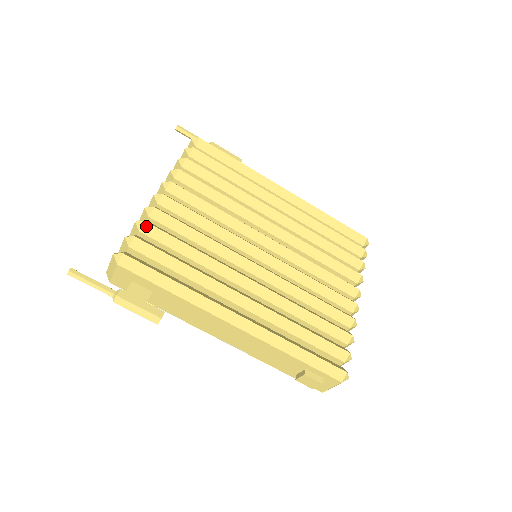
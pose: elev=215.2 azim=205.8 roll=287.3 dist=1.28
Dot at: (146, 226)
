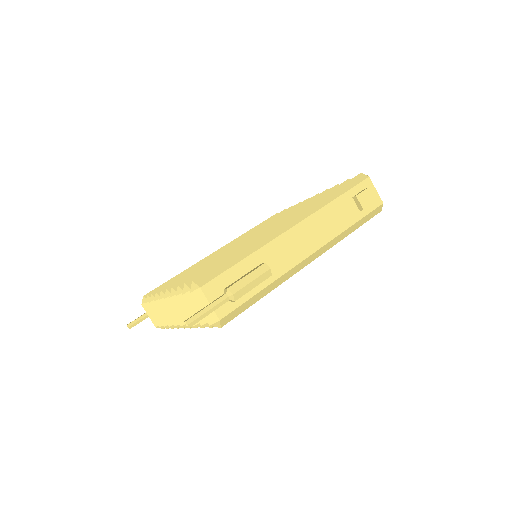
Dot at: (183, 286)
